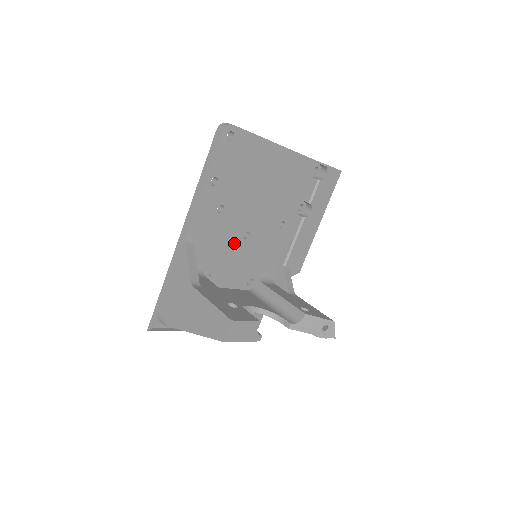
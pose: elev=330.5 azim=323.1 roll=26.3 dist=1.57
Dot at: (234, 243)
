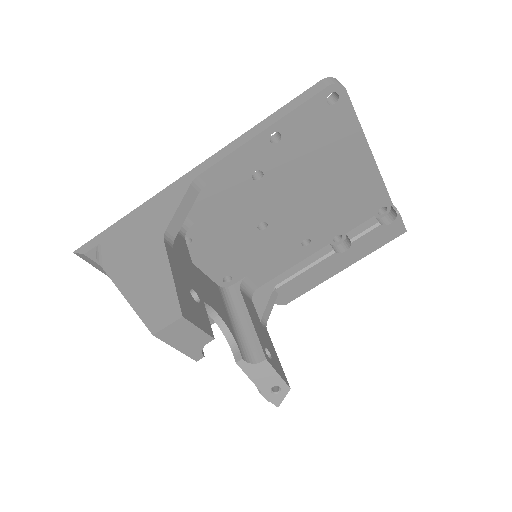
Dot at: (243, 224)
